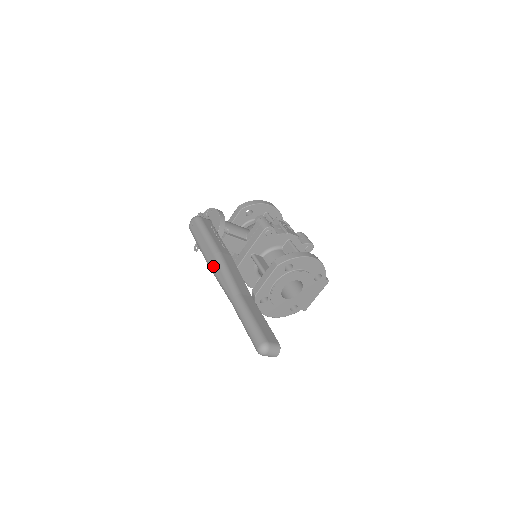
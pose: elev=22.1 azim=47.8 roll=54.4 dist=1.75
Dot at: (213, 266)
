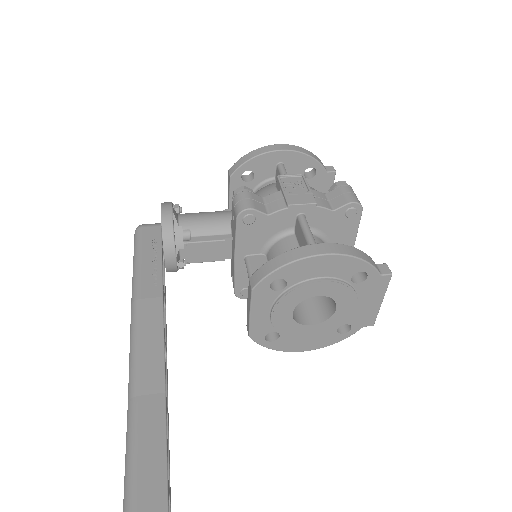
Dot at: occluded
